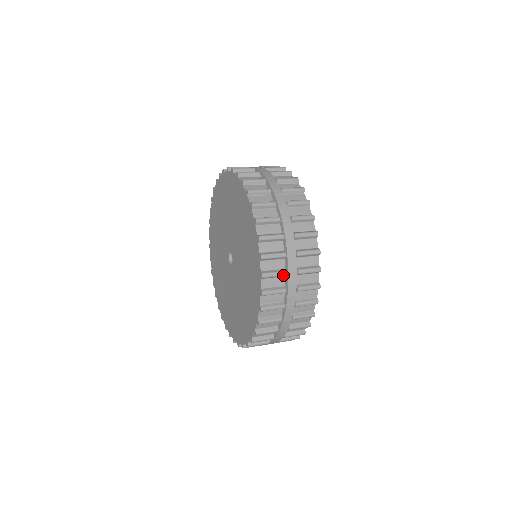
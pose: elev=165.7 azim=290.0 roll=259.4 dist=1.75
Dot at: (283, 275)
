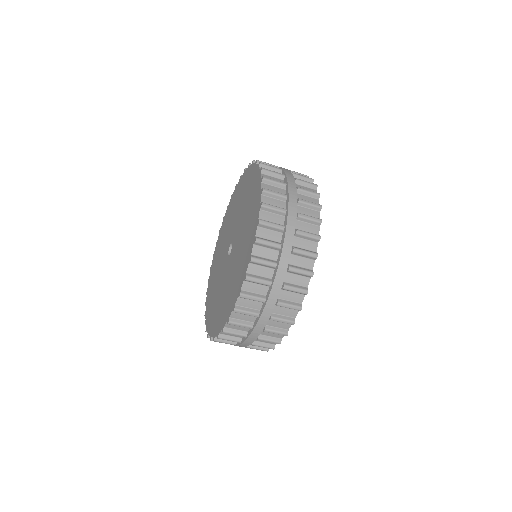
Dot at: occluded
